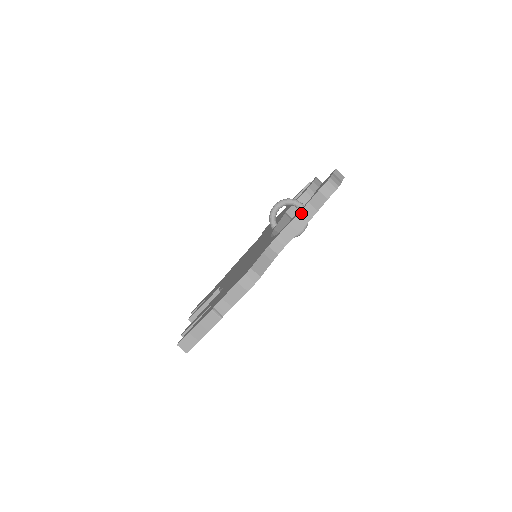
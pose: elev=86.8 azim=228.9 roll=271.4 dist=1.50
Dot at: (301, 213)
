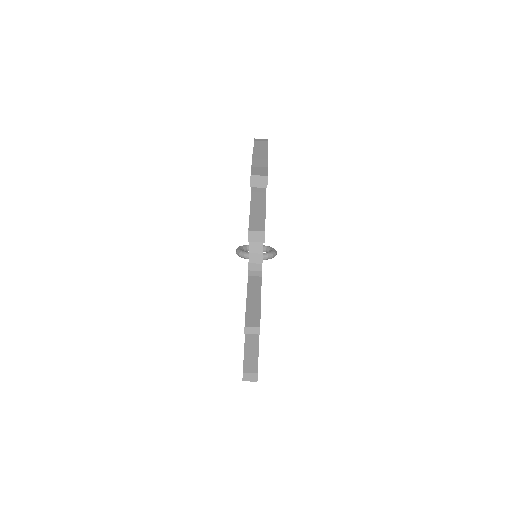
Dot at: occluded
